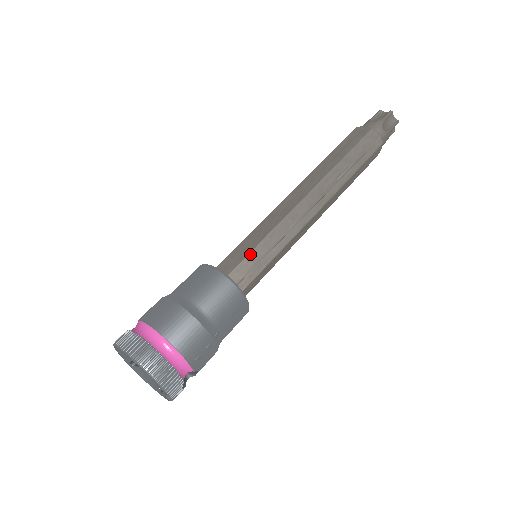
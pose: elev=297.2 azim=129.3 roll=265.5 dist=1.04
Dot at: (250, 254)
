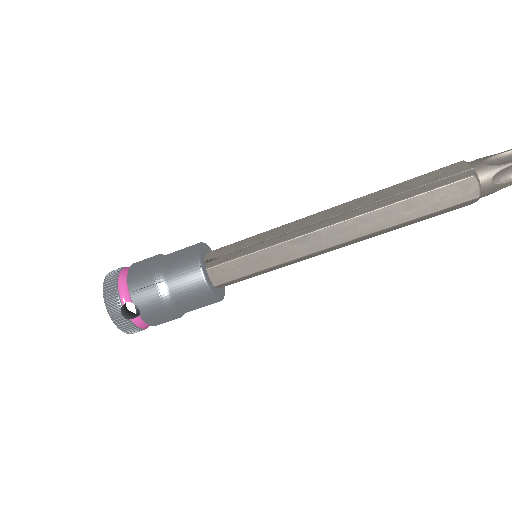
Dot at: (237, 242)
